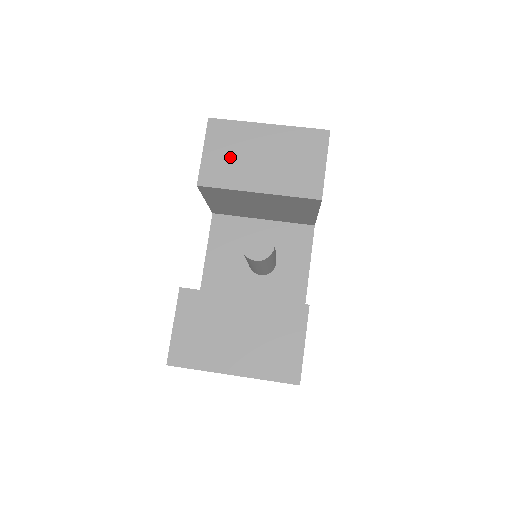
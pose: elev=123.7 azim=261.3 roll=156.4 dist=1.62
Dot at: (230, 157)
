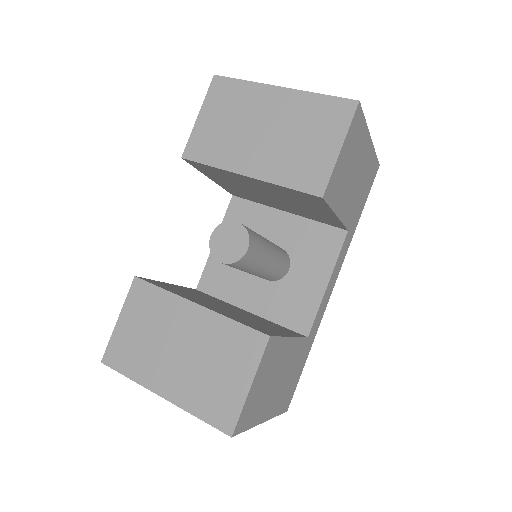
Dot at: (225, 126)
